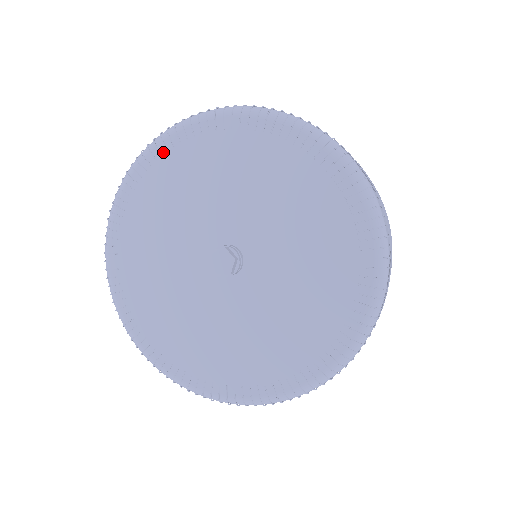
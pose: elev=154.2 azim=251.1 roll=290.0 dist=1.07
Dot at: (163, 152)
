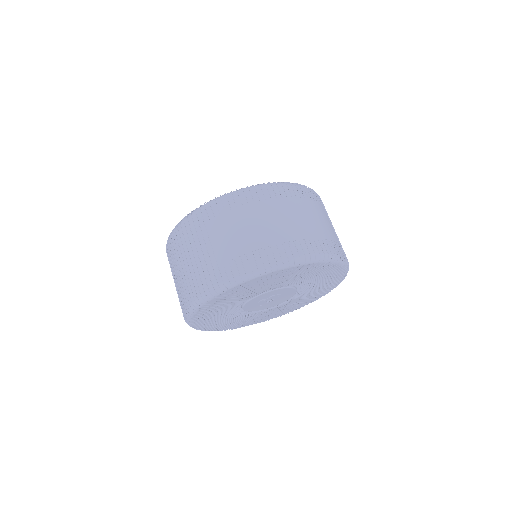
Dot at: occluded
